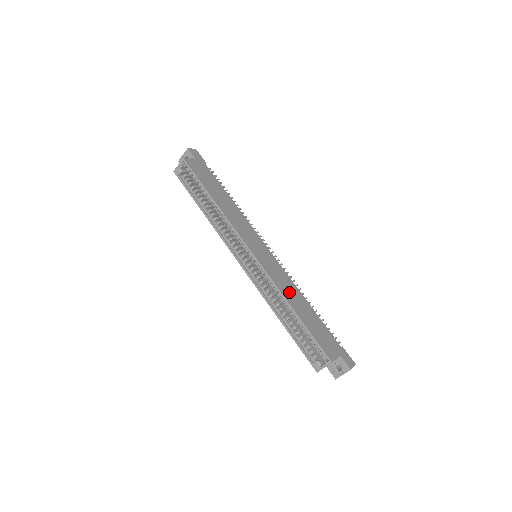
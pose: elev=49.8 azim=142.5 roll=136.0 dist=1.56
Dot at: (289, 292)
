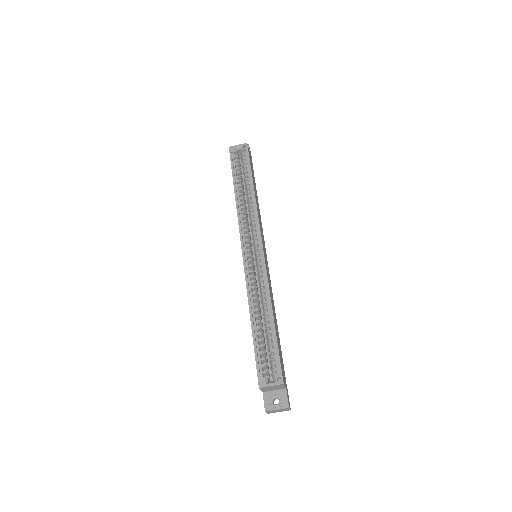
Dot at: (272, 301)
